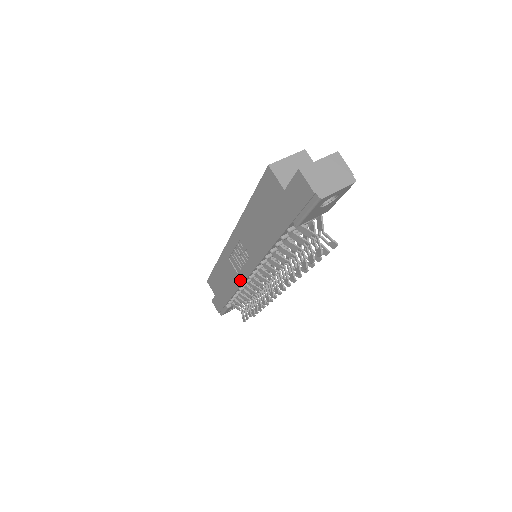
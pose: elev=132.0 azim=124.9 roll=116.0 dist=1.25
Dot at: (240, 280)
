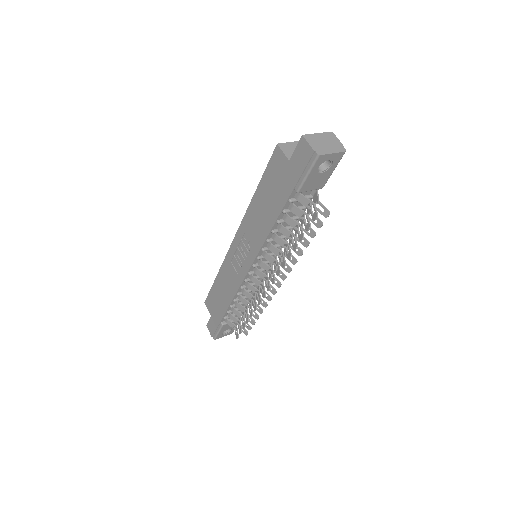
Dot at: (239, 281)
